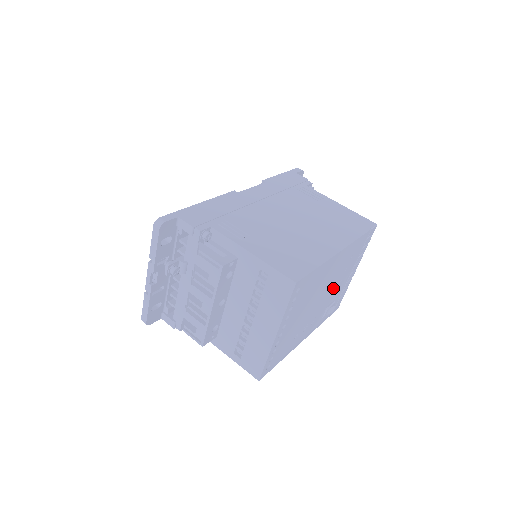
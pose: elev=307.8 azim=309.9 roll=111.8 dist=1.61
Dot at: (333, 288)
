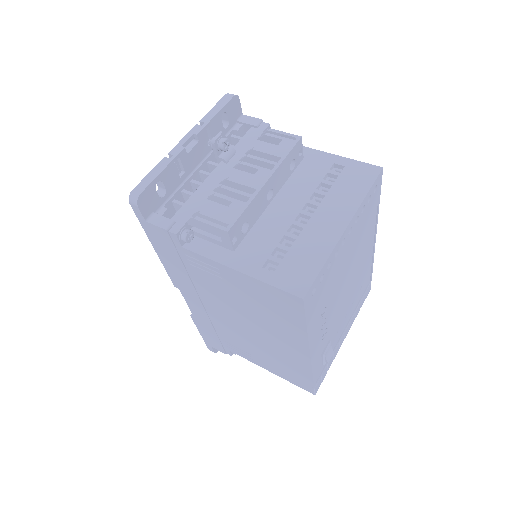
Dot at: (343, 311)
